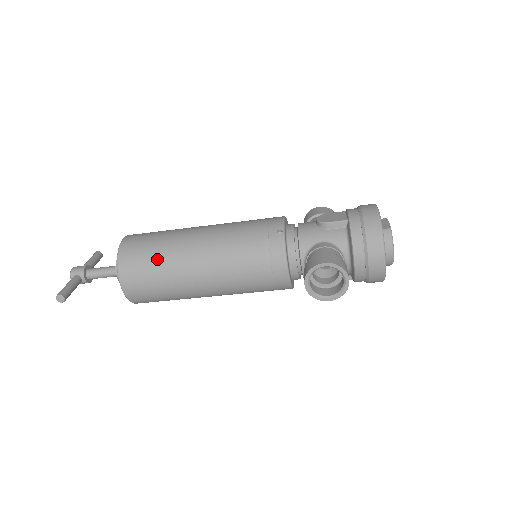
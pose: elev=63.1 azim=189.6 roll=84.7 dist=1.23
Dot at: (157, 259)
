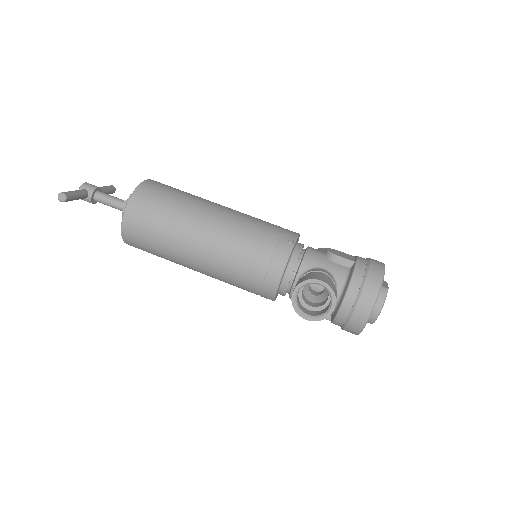
Dot at: (170, 208)
